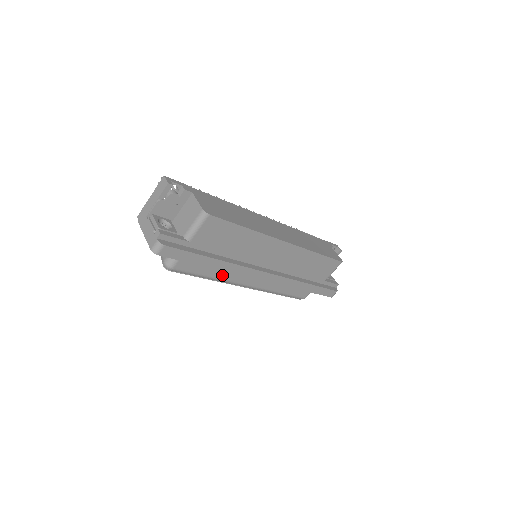
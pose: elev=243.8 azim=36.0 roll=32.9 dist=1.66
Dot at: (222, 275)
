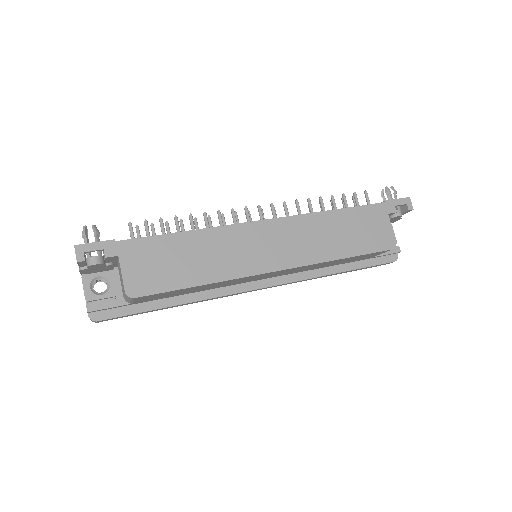
Dot at: occluded
